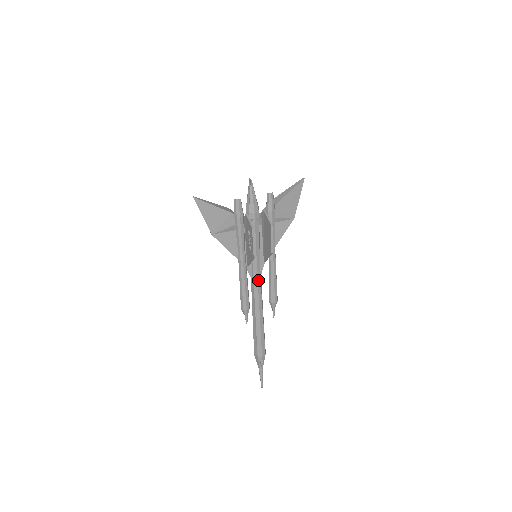
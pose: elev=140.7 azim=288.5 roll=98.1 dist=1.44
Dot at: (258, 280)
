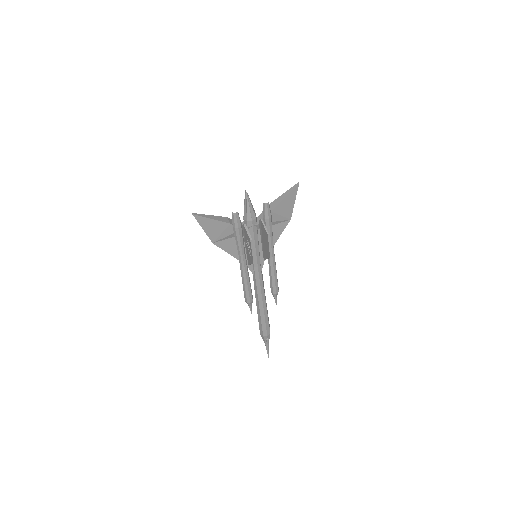
Dot at: (259, 275)
